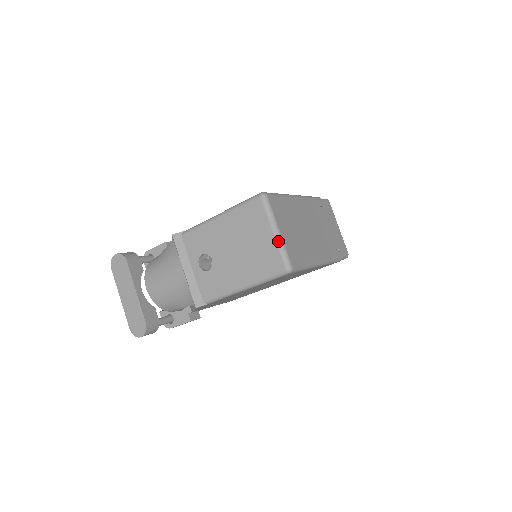
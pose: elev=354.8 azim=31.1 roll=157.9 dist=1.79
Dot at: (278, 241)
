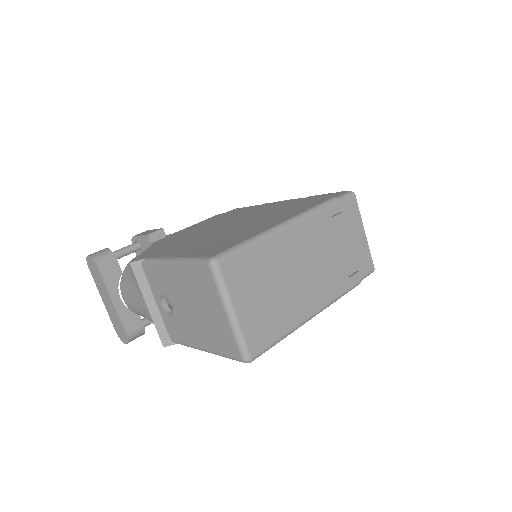
Dot at: (232, 326)
